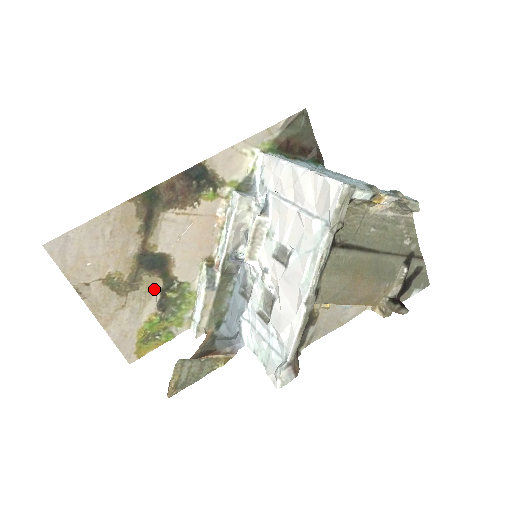
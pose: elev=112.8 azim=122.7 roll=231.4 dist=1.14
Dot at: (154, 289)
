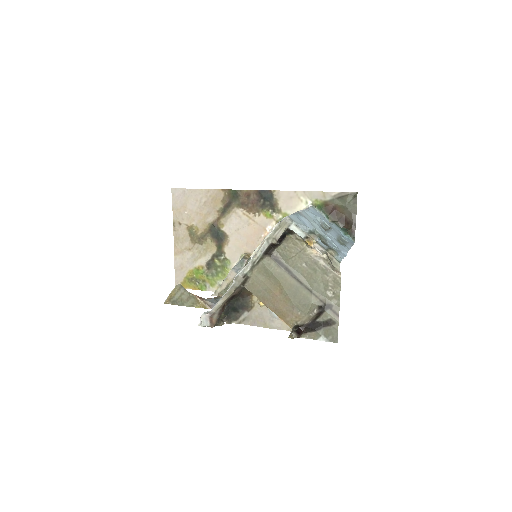
Dot at: (210, 251)
